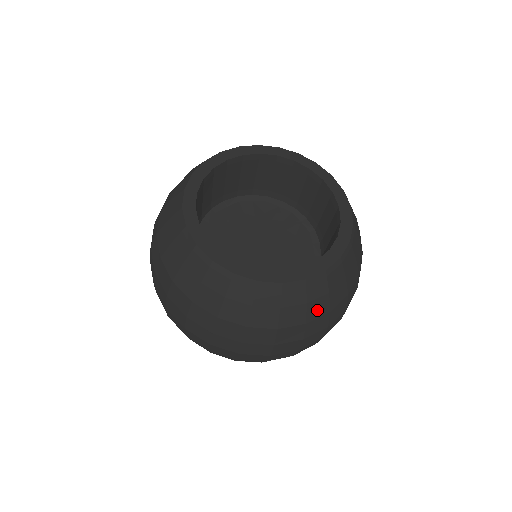
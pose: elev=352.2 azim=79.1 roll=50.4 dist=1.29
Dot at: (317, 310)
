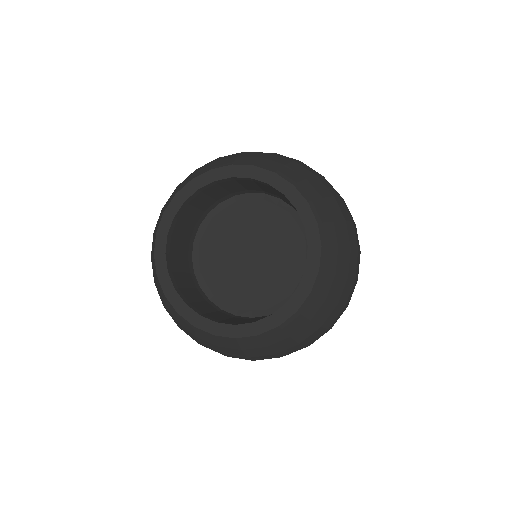
Dot at: (282, 346)
